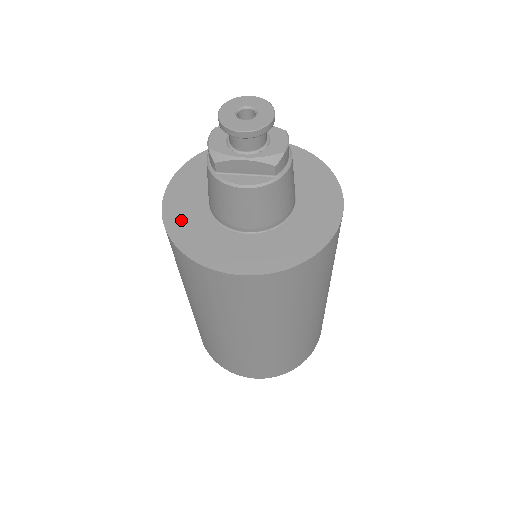
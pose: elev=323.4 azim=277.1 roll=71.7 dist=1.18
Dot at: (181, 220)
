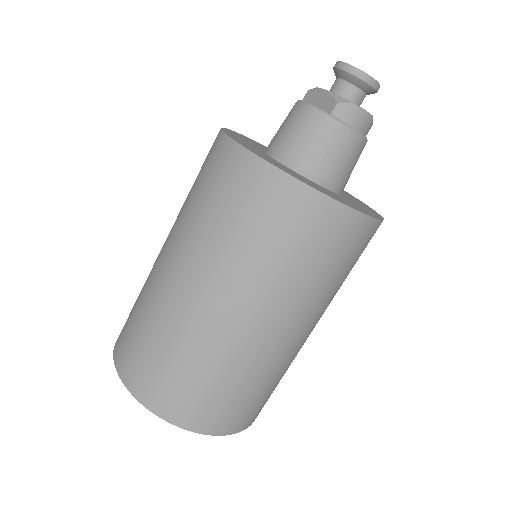
Dot at: (250, 140)
